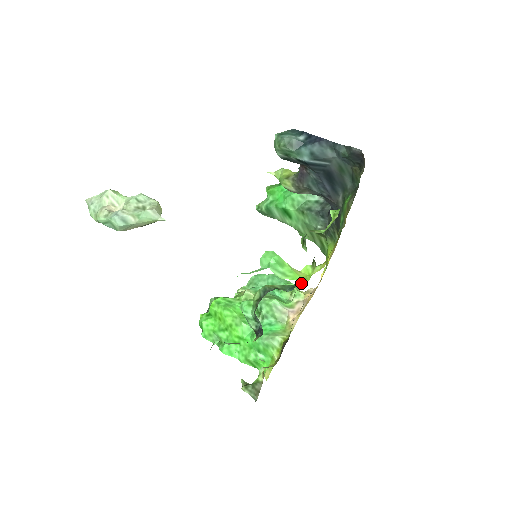
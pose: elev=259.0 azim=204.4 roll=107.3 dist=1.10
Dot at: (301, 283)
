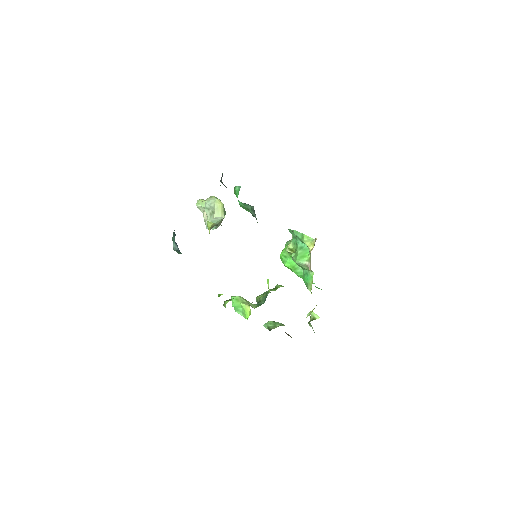
Dot at: (271, 290)
